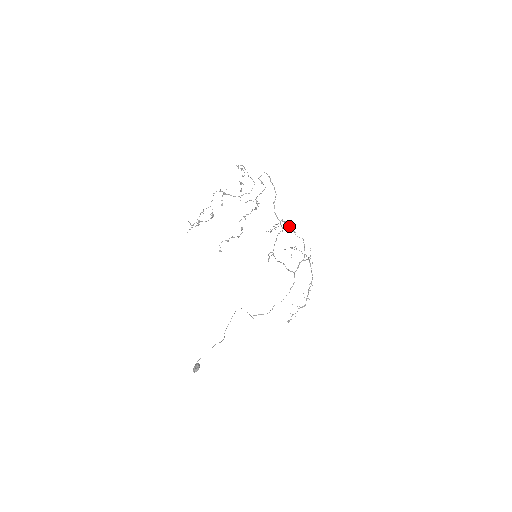
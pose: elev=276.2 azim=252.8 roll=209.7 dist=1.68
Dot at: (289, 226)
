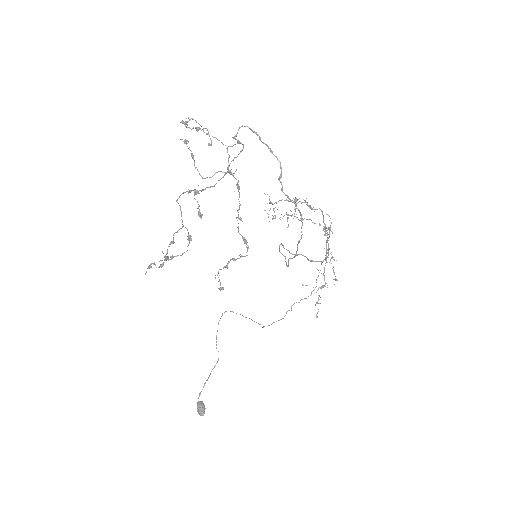
Dot at: occluded
